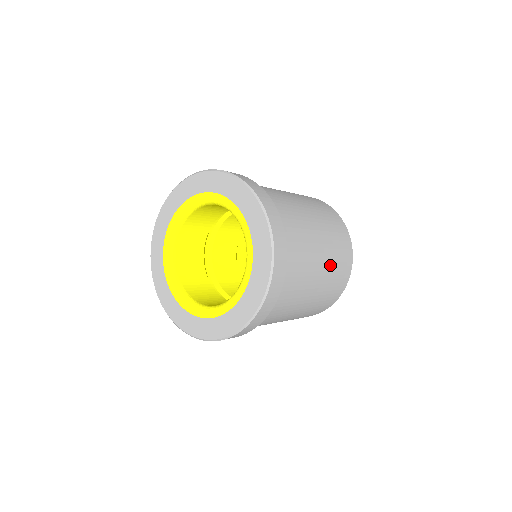
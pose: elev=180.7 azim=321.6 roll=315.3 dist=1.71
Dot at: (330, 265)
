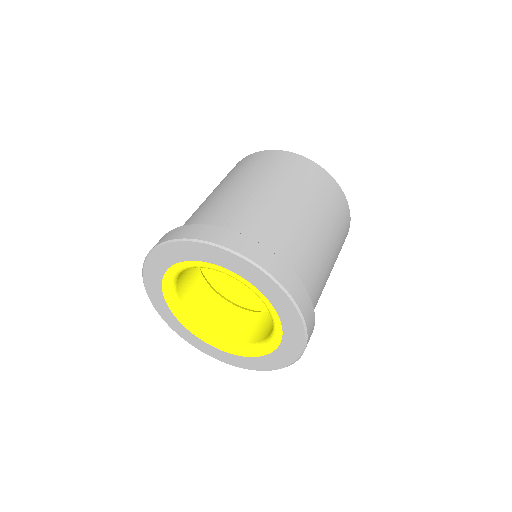
Dot at: (329, 223)
